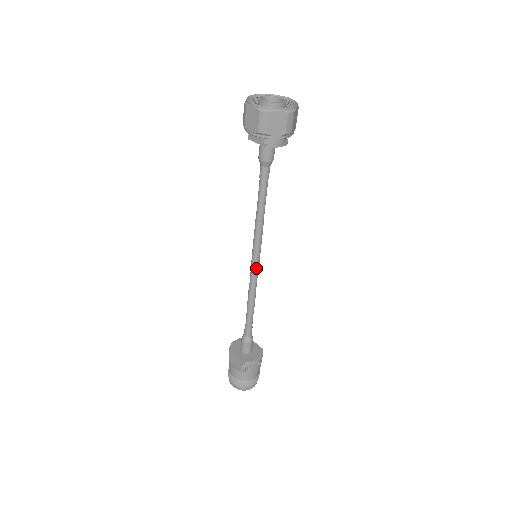
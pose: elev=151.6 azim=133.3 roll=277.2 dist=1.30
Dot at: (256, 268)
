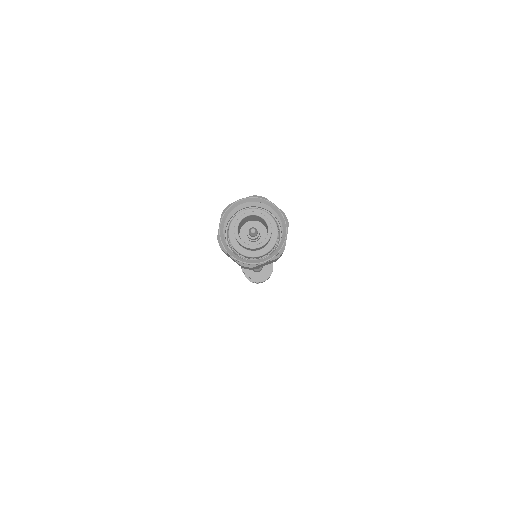
Dot at: occluded
